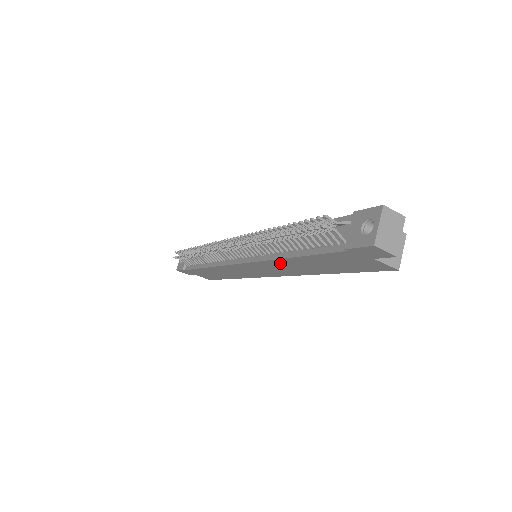
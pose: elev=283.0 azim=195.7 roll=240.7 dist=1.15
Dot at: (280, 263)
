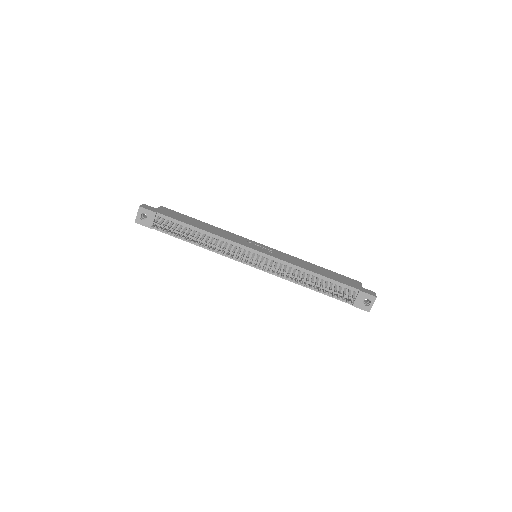
Dot at: occluded
